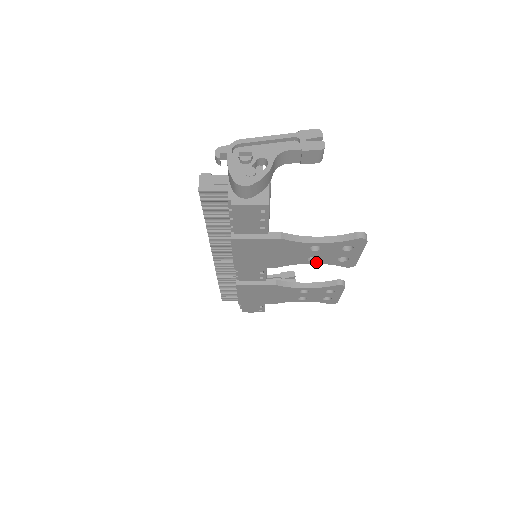
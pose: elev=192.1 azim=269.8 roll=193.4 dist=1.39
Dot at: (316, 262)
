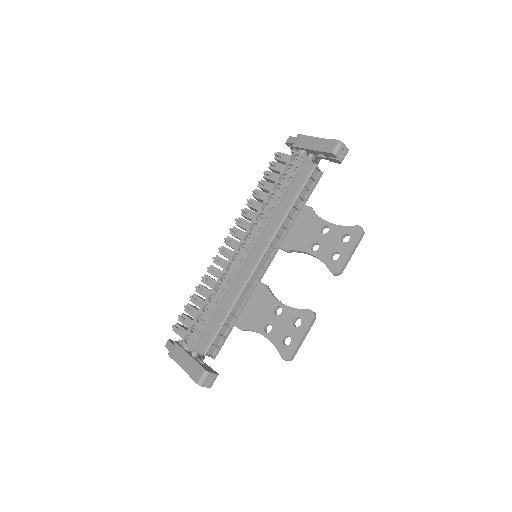
Dot at: occluded
